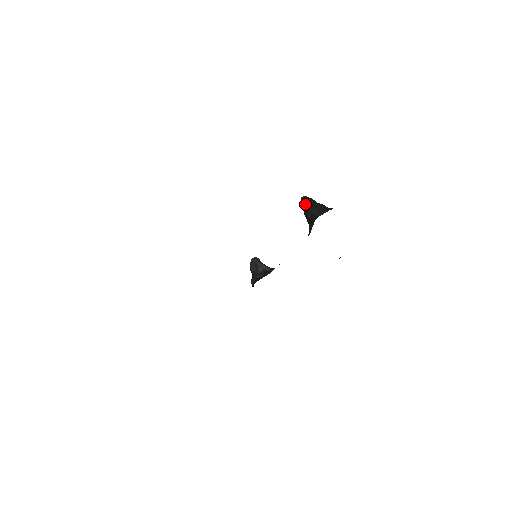
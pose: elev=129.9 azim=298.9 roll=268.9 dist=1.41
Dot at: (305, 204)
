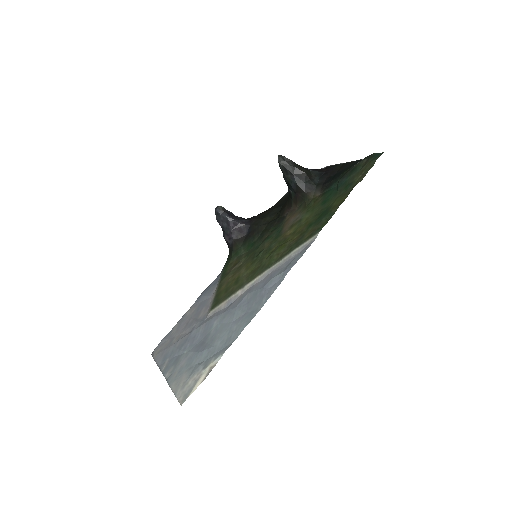
Dot at: (285, 169)
